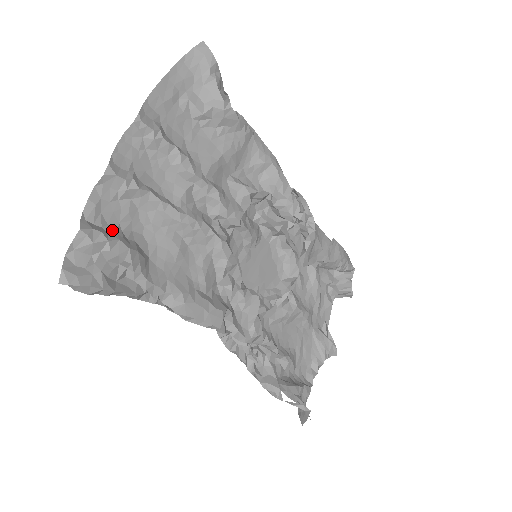
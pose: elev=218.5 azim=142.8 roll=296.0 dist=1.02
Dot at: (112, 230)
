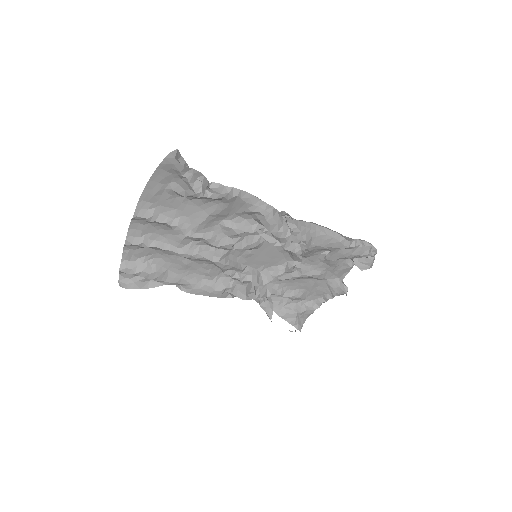
Dot at: (140, 262)
